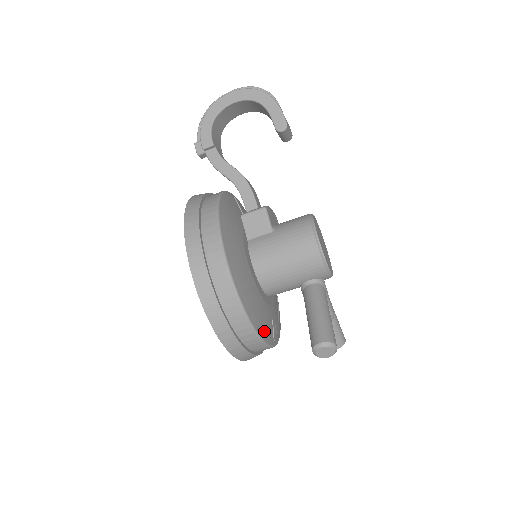
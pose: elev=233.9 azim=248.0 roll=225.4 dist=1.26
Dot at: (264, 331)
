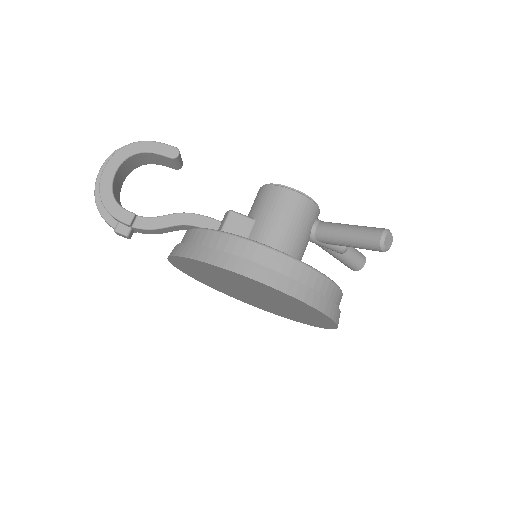
Dot at: occluded
